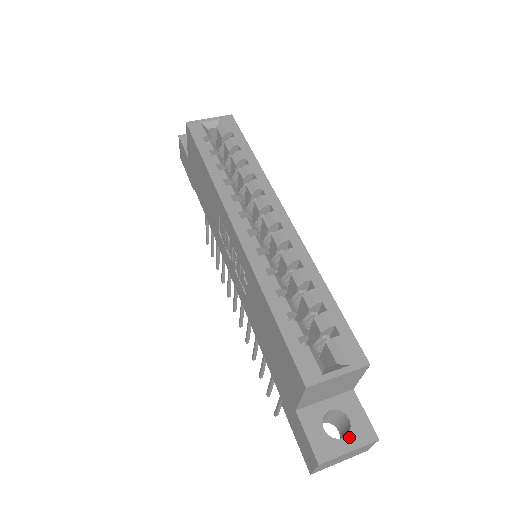
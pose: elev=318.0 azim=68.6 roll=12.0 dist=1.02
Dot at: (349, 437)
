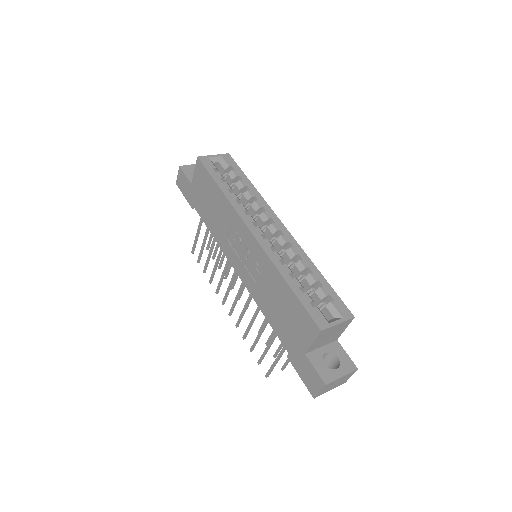
Dot at: (340, 368)
